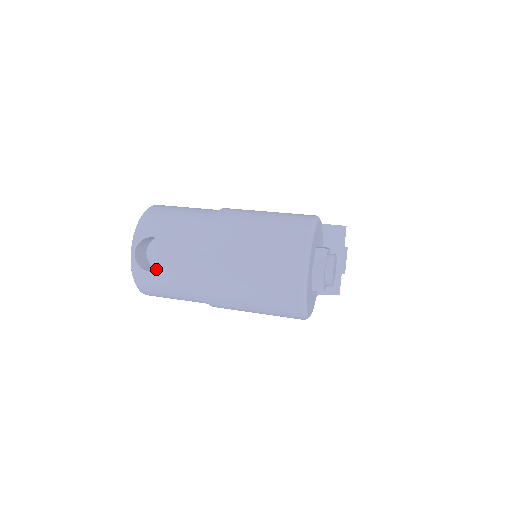
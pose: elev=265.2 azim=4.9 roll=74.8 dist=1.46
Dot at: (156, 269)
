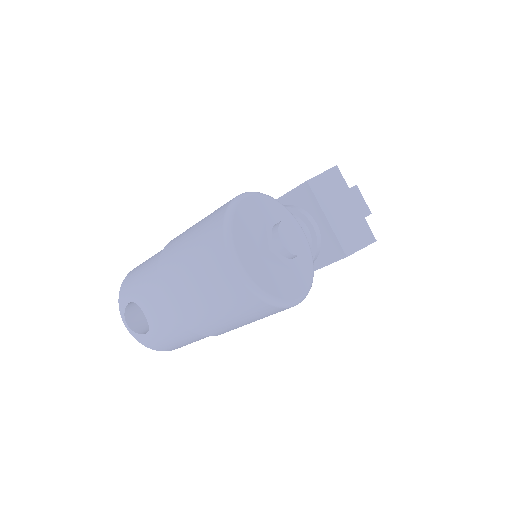
Dot at: occluded
